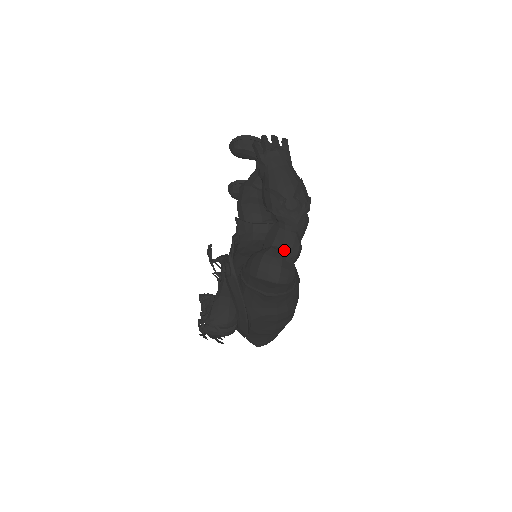
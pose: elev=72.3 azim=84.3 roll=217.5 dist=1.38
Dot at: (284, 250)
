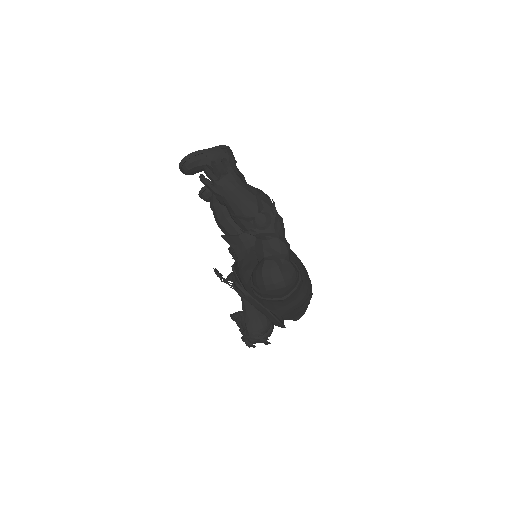
Dot at: (276, 256)
